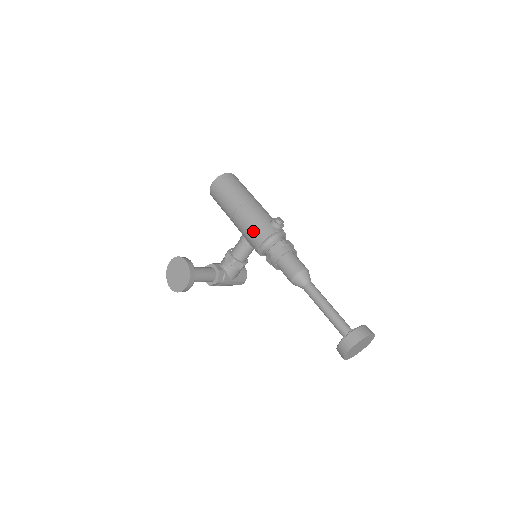
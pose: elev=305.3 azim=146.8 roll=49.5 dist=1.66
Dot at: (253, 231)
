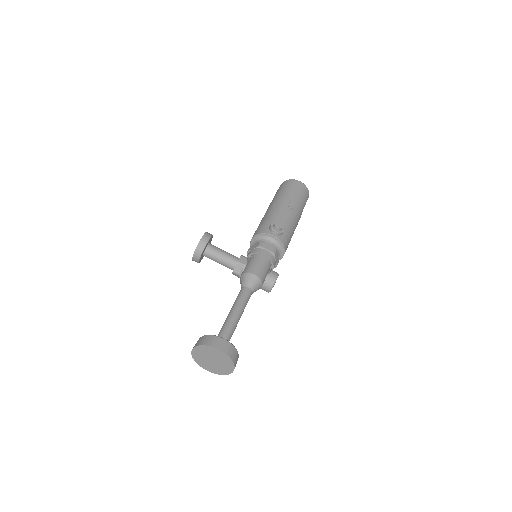
Dot at: occluded
